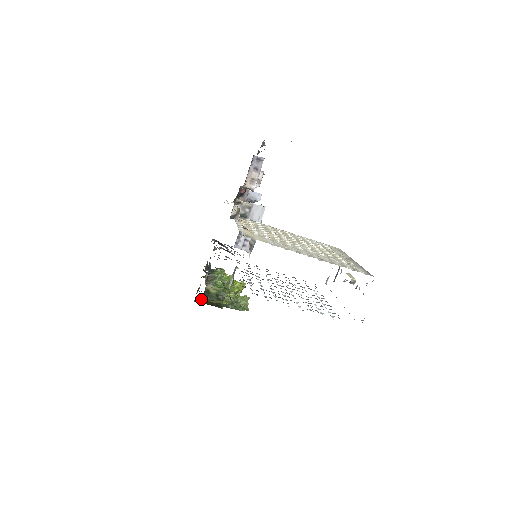
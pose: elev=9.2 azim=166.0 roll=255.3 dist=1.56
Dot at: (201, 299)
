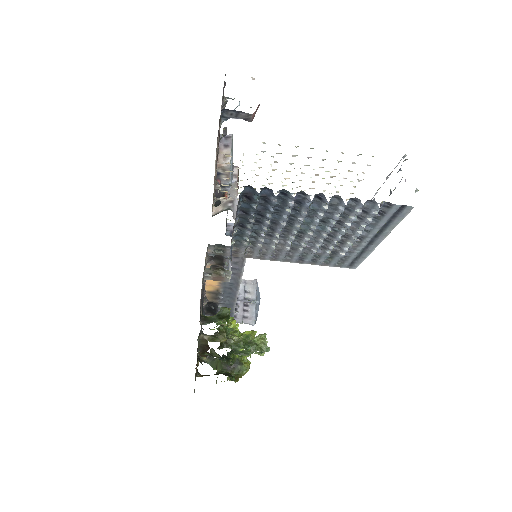
Dot at: (200, 353)
